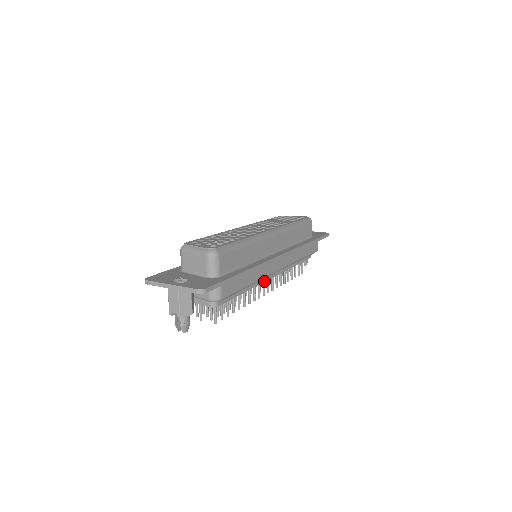
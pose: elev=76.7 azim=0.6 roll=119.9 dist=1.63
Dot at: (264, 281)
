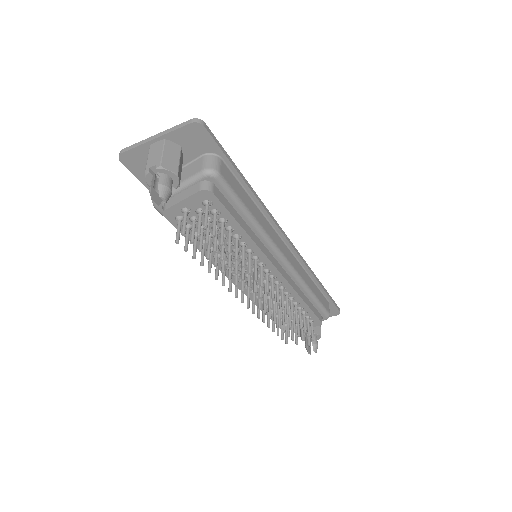
Dot at: (269, 259)
